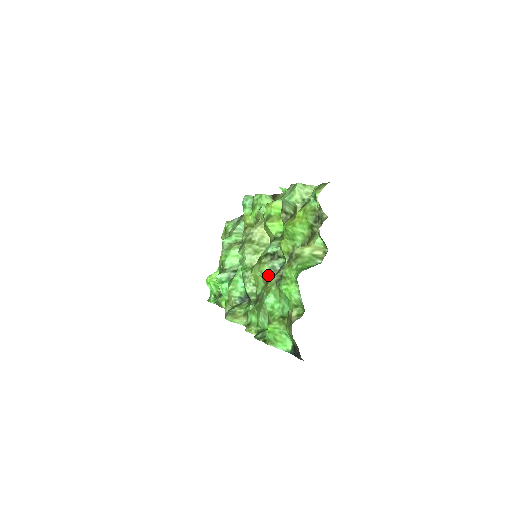
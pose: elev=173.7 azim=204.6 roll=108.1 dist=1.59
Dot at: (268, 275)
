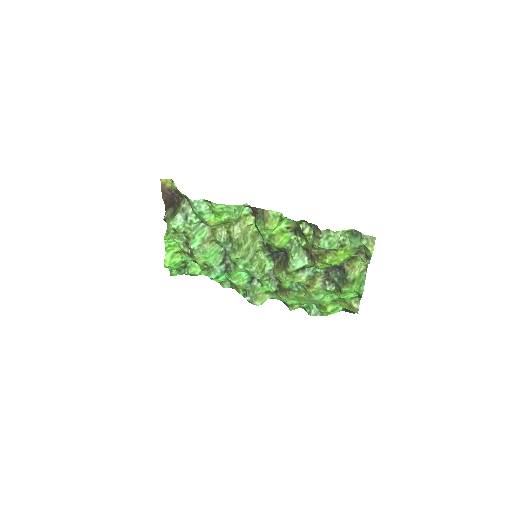
Dot at: (307, 282)
